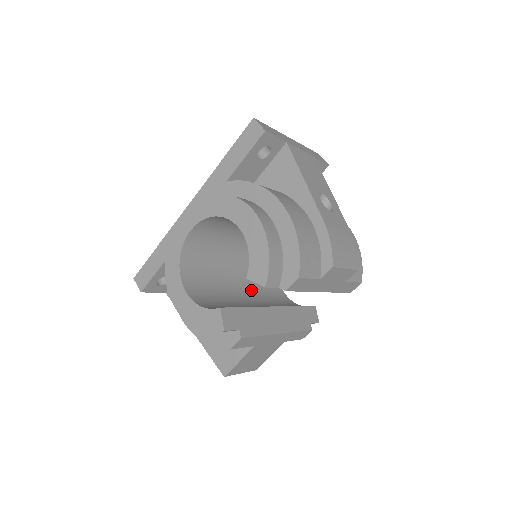
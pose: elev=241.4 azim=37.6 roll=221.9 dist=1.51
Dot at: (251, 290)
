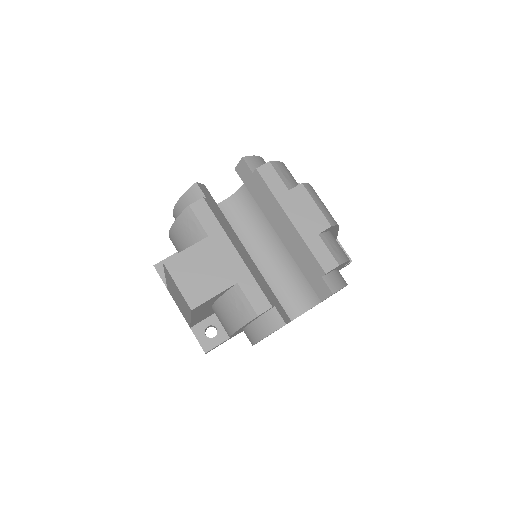
Dot at: occluded
